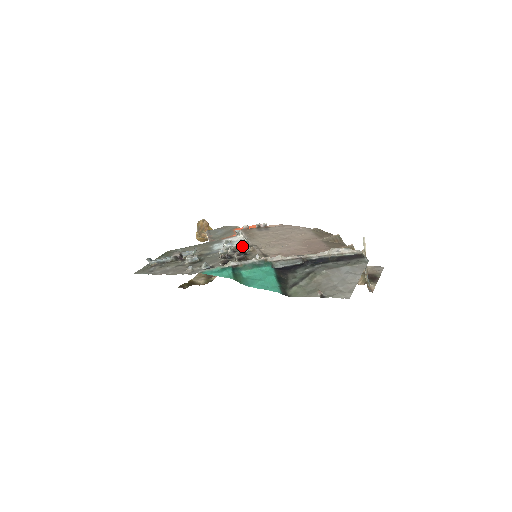
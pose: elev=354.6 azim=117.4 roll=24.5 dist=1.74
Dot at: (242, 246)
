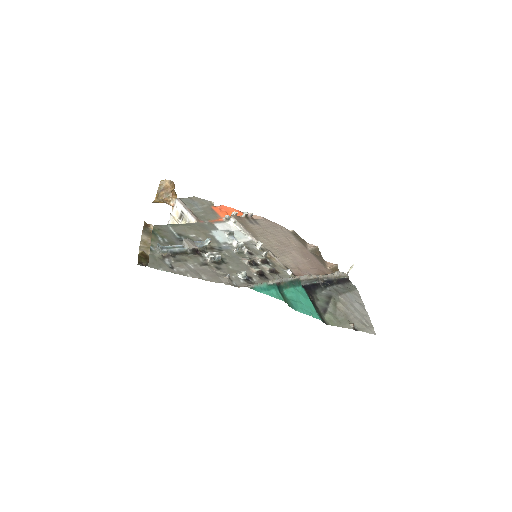
Dot at: (251, 245)
